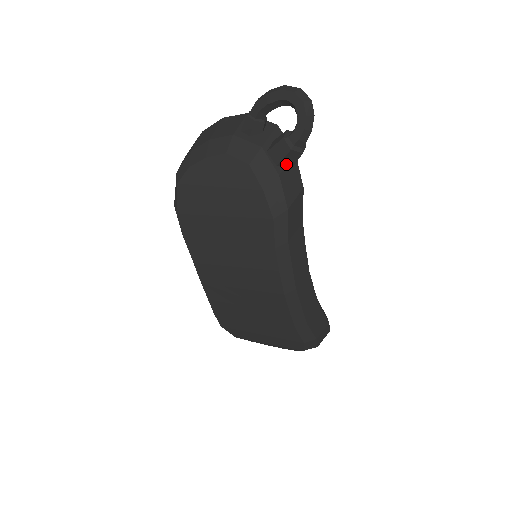
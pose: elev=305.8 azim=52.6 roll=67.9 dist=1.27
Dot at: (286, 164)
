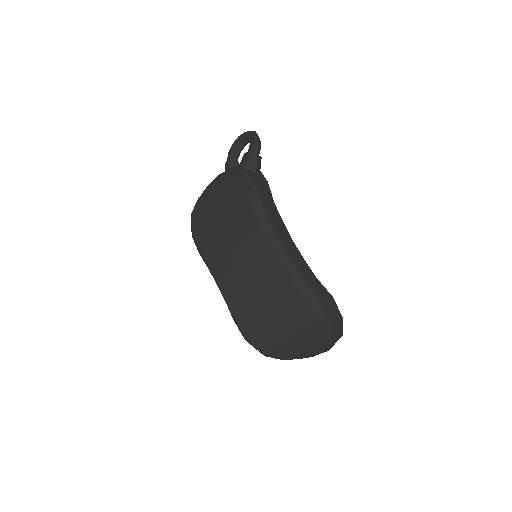
Dot at: (251, 168)
